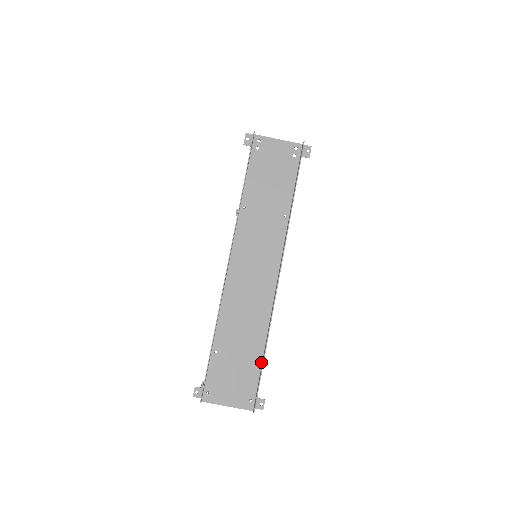
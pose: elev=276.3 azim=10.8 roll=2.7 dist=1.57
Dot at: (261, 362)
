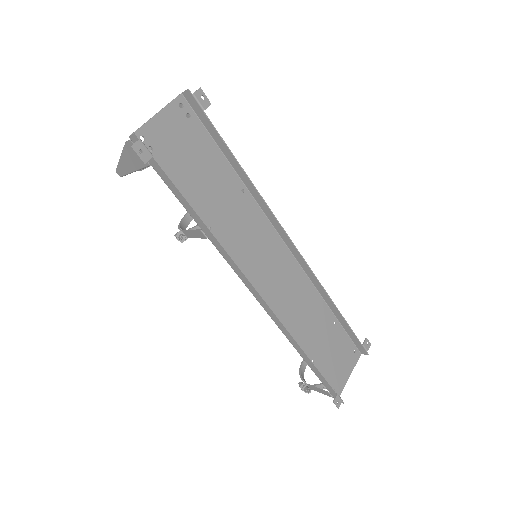
Dot at: (337, 321)
